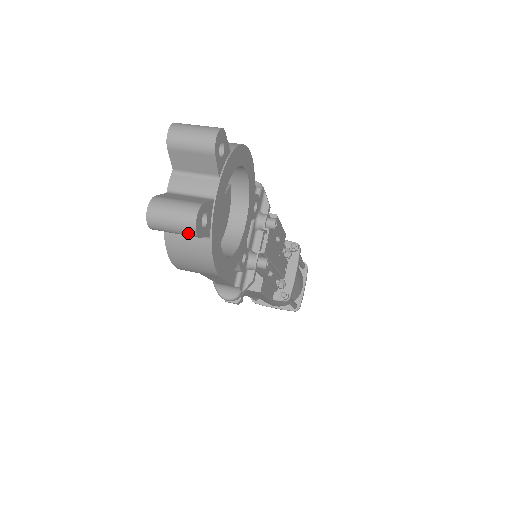
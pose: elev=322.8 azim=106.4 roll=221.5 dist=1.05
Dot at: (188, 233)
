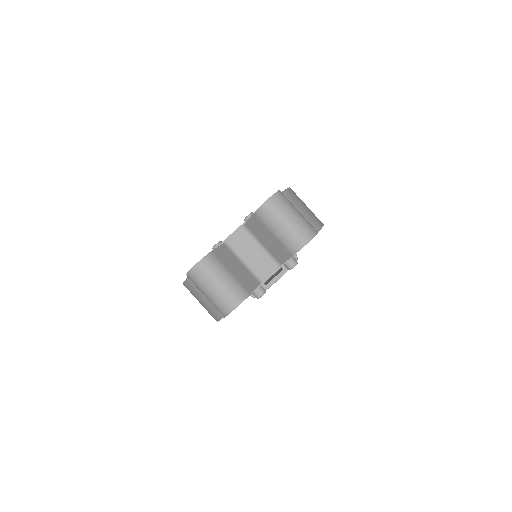
Dot at: (218, 309)
